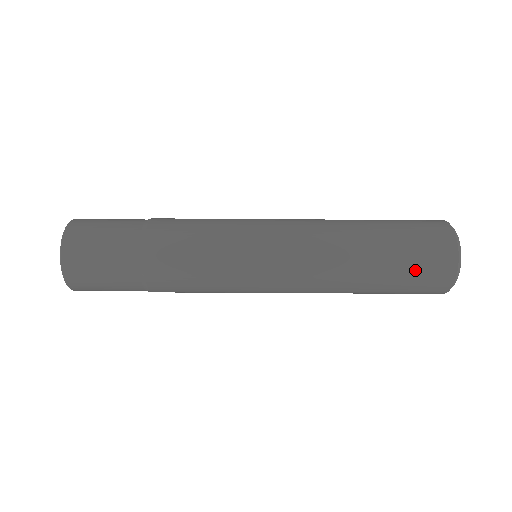
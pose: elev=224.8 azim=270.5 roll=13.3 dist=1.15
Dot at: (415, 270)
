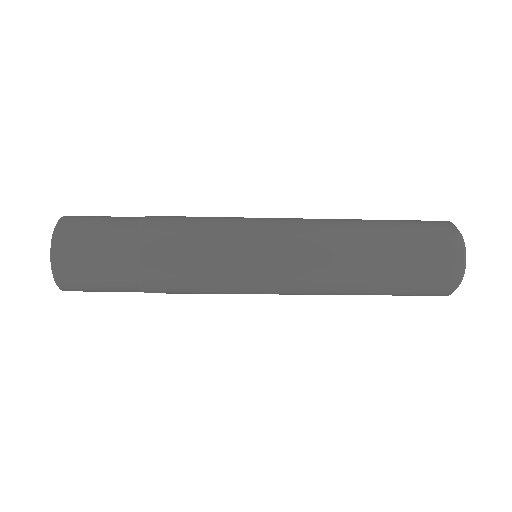
Dot at: (416, 285)
